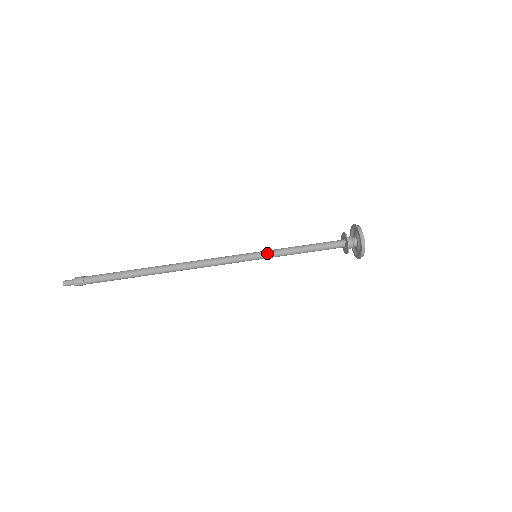
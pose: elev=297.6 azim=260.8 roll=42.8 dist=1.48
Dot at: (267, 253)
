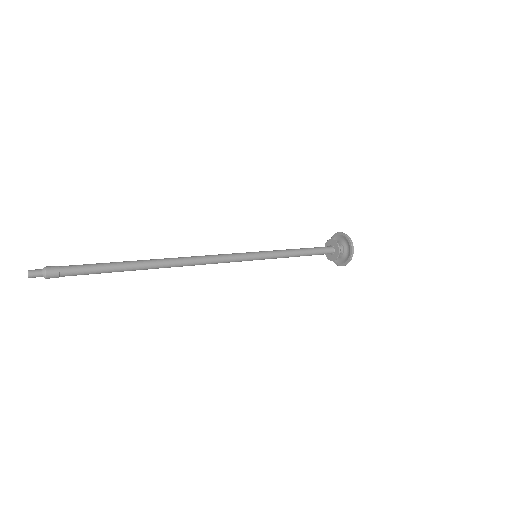
Dot at: occluded
